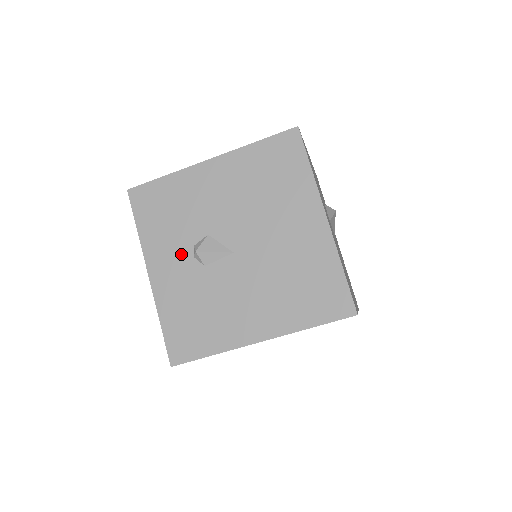
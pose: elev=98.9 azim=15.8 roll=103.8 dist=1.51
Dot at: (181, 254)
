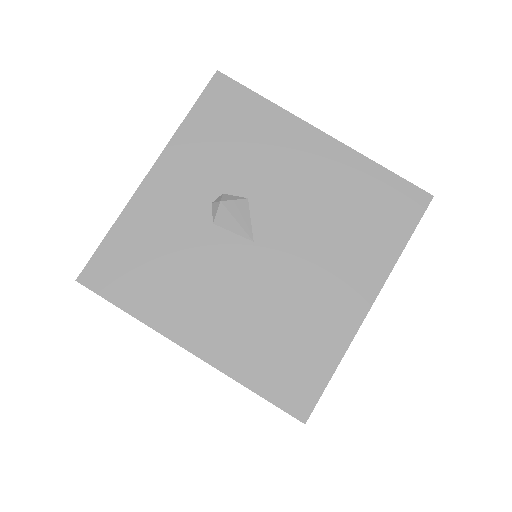
Dot at: (203, 187)
